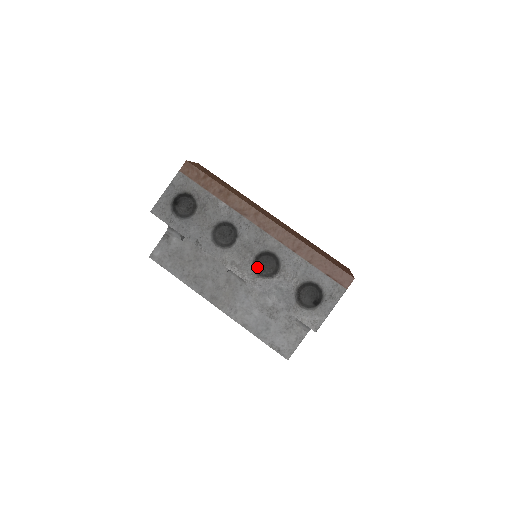
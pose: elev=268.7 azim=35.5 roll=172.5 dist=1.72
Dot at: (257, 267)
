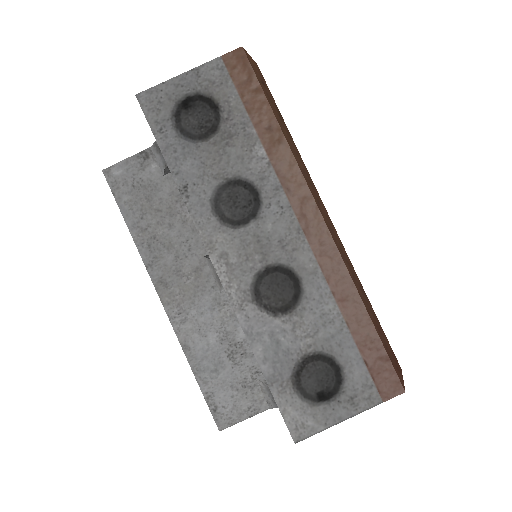
Dot at: (259, 285)
